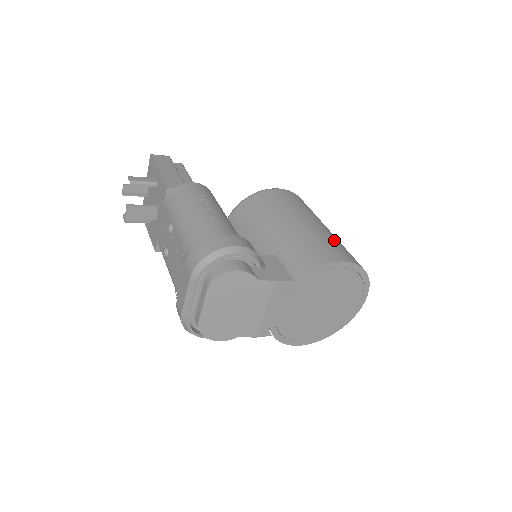
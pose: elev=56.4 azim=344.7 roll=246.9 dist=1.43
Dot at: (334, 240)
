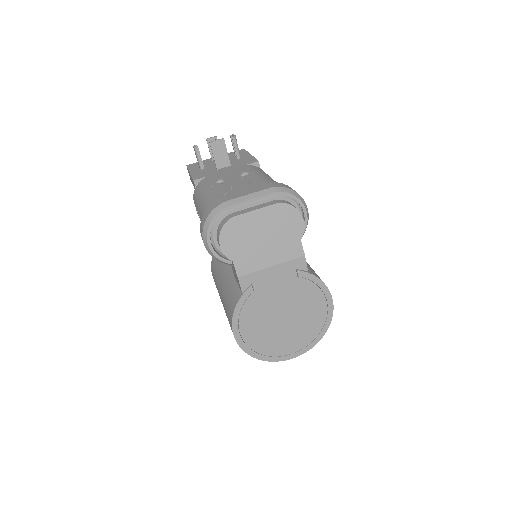
Dot at: occluded
